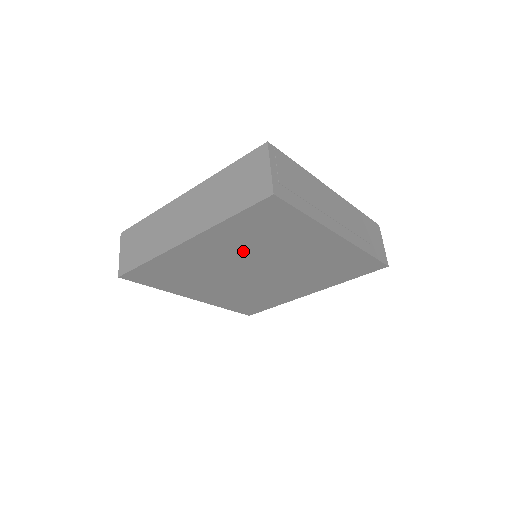
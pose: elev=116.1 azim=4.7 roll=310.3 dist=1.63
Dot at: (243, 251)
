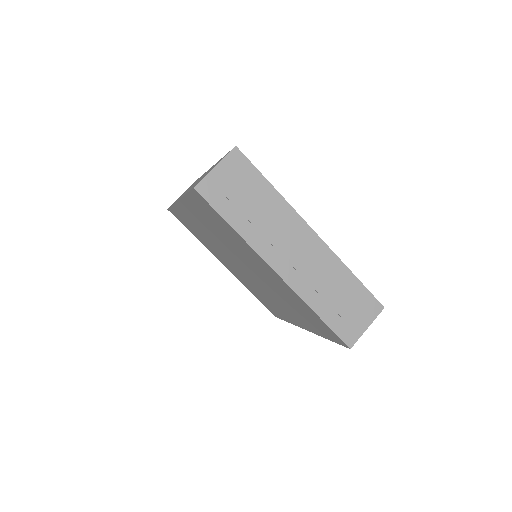
Dot at: (219, 237)
